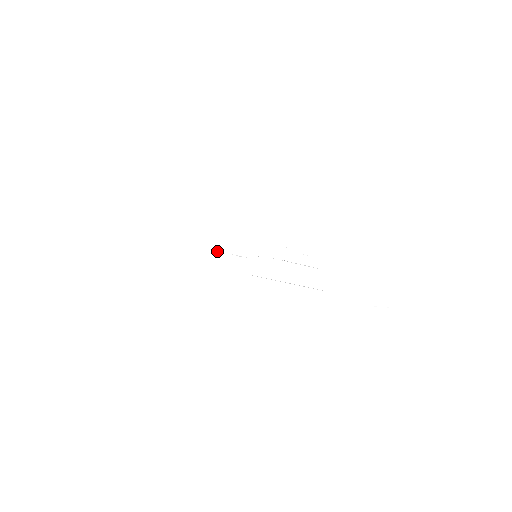
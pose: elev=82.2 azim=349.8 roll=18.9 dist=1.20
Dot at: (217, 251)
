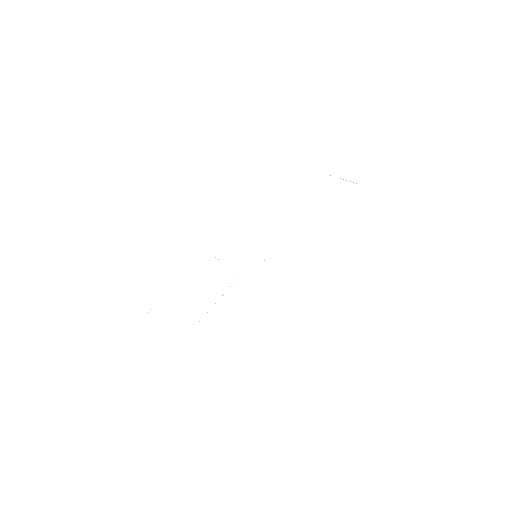
Dot at: occluded
